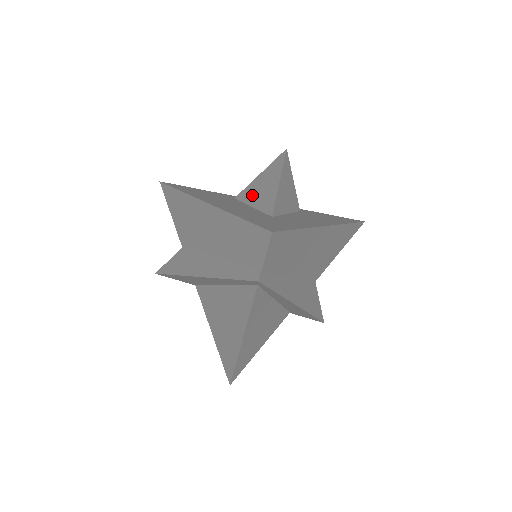
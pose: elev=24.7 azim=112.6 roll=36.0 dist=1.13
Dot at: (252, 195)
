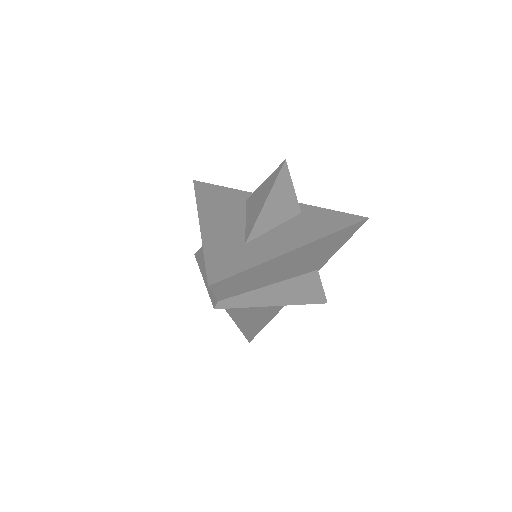
Dot at: (251, 206)
